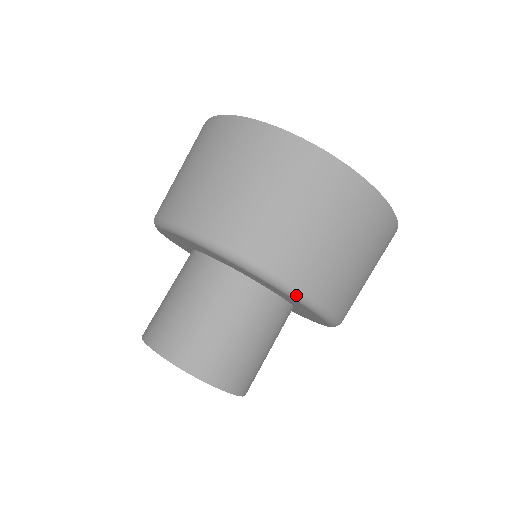
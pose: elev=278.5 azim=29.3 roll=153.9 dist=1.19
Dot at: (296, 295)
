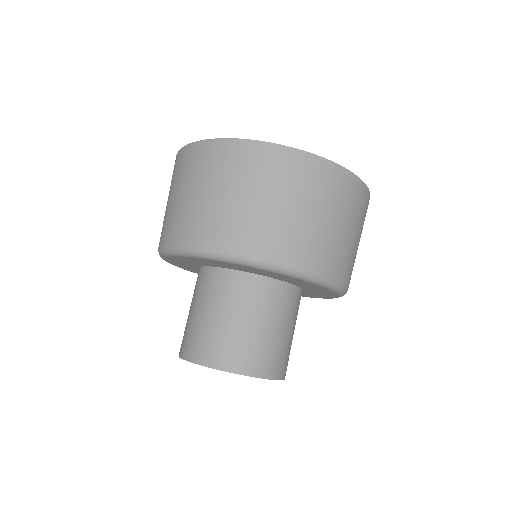
Dot at: (342, 291)
